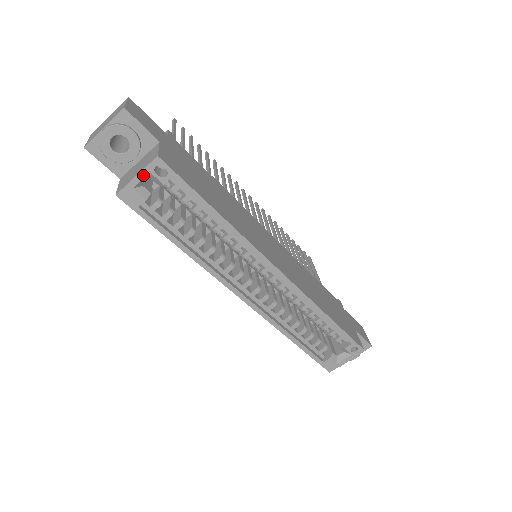
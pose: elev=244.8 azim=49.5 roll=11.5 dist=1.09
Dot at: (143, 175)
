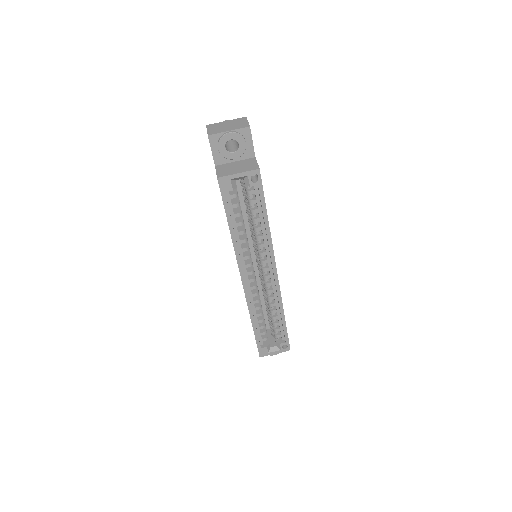
Dot at: (243, 175)
